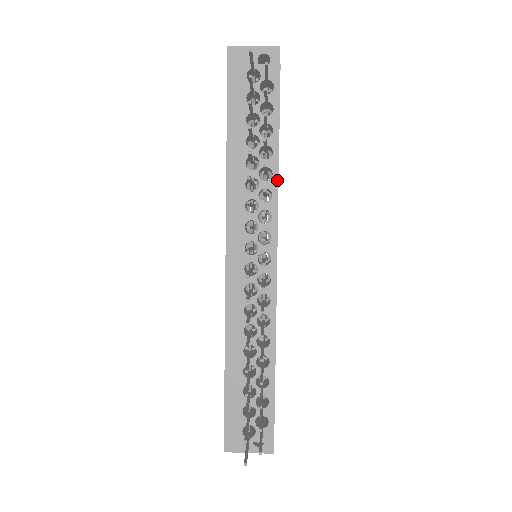
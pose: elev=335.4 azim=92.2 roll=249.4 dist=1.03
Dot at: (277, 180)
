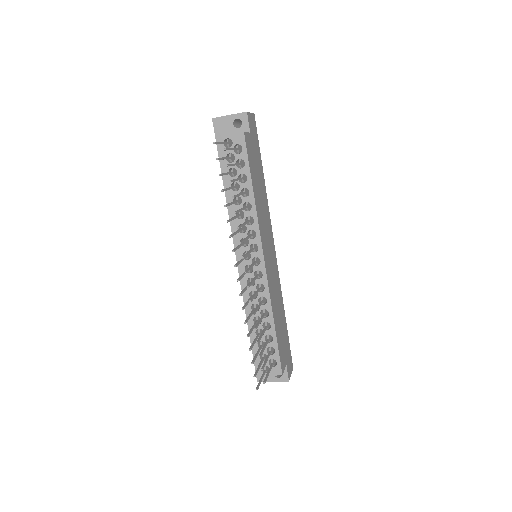
Dot at: (255, 209)
